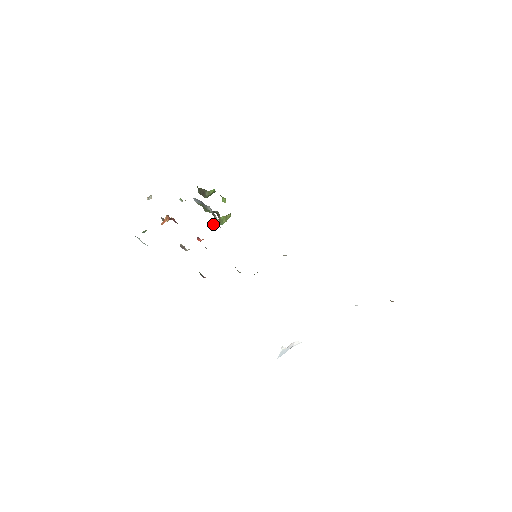
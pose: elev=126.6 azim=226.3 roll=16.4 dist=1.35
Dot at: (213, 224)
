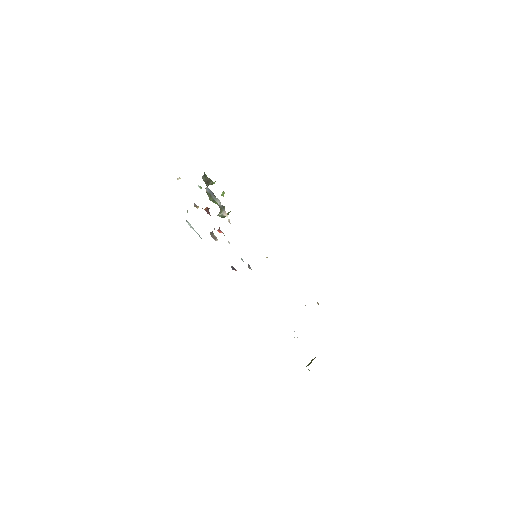
Dot at: (217, 215)
